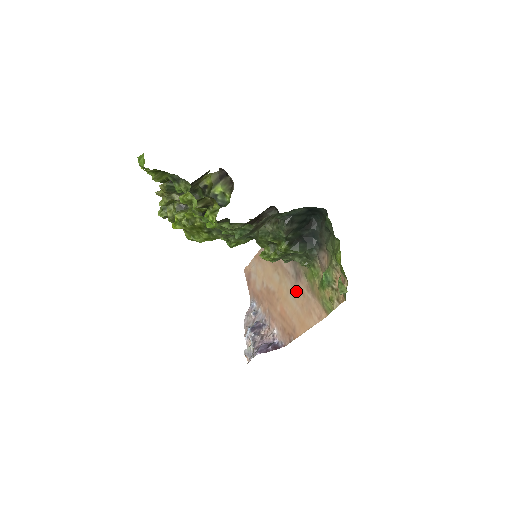
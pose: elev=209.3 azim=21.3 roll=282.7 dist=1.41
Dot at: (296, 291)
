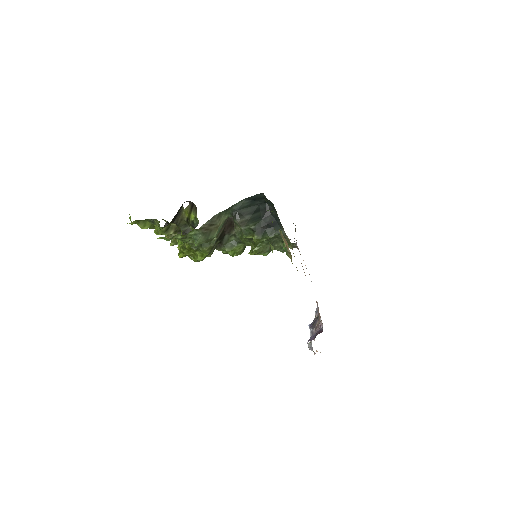
Dot at: occluded
